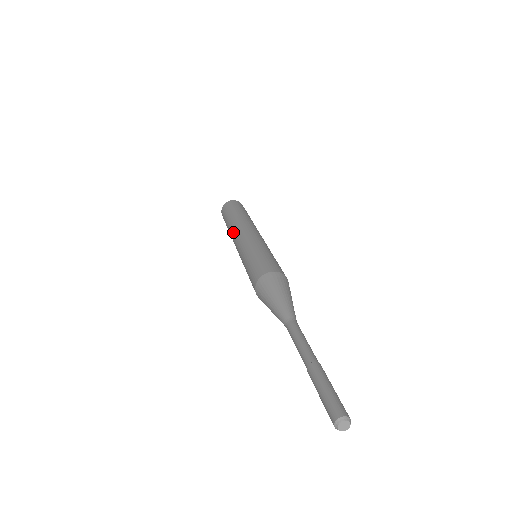
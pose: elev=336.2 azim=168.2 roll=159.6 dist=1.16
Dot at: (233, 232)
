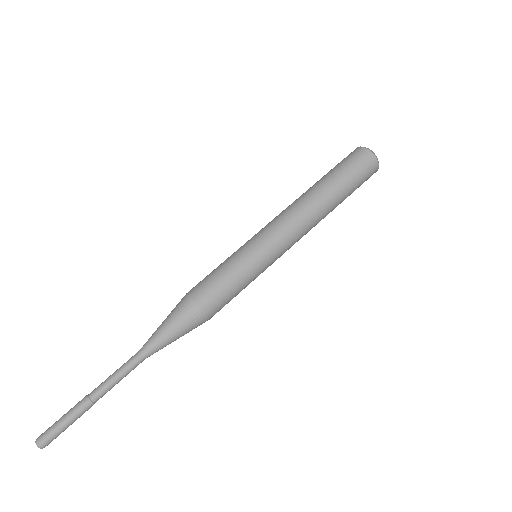
Dot at: (300, 209)
